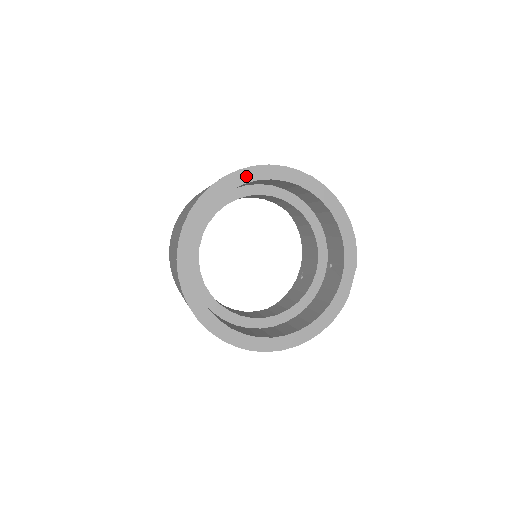
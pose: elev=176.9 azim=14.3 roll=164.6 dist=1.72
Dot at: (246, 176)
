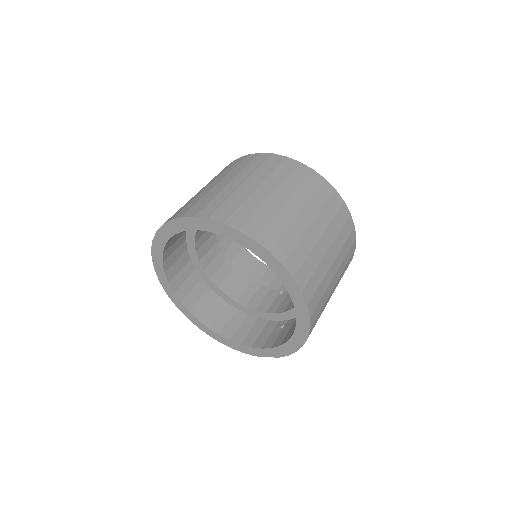
Dot at: (256, 249)
